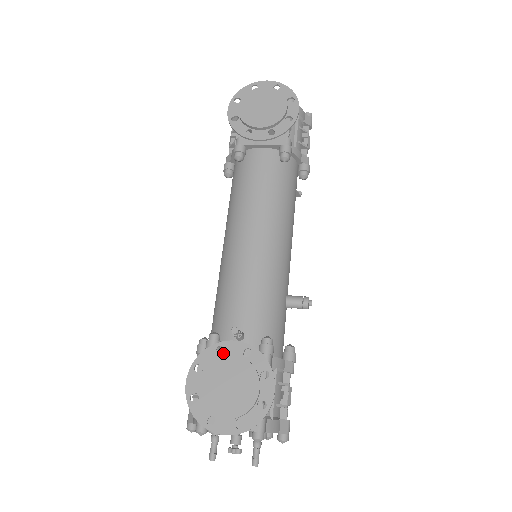
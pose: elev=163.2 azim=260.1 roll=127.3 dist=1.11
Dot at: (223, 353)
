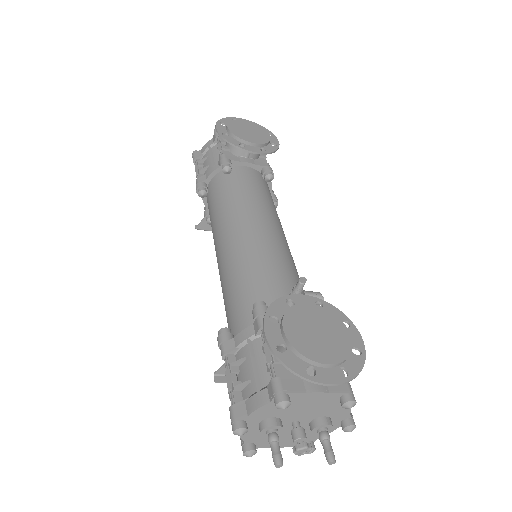
Dot at: (294, 305)
